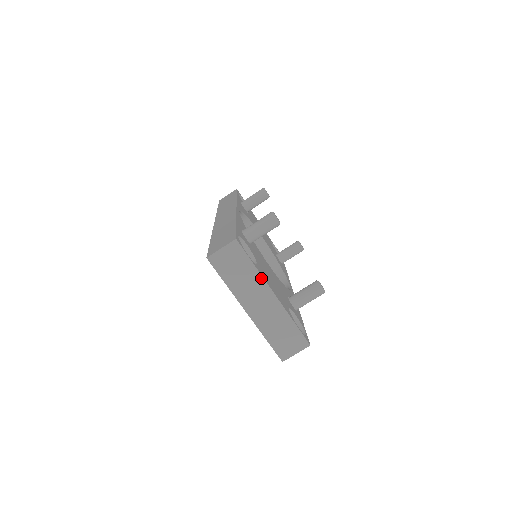
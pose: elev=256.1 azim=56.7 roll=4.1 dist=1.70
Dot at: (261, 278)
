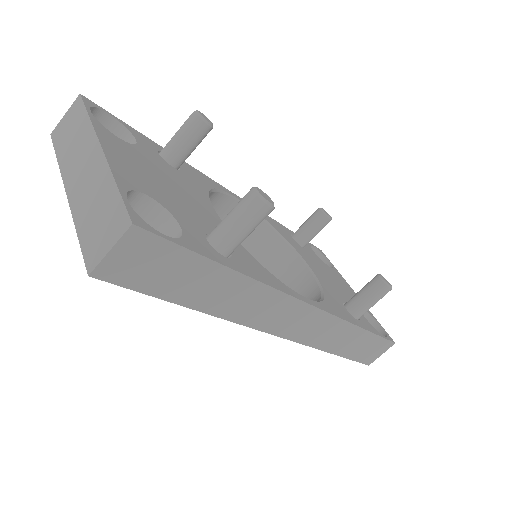
Dot at: (92, 131)
